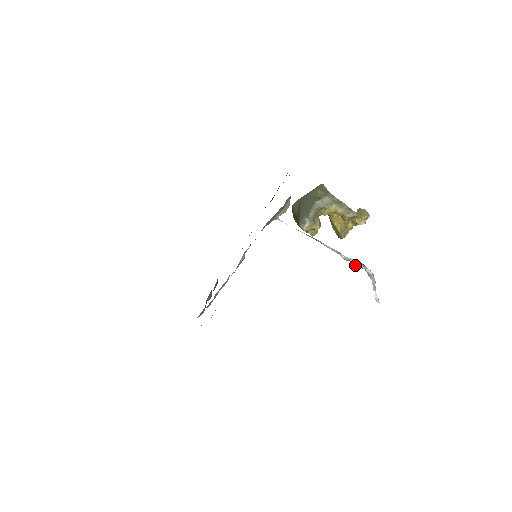
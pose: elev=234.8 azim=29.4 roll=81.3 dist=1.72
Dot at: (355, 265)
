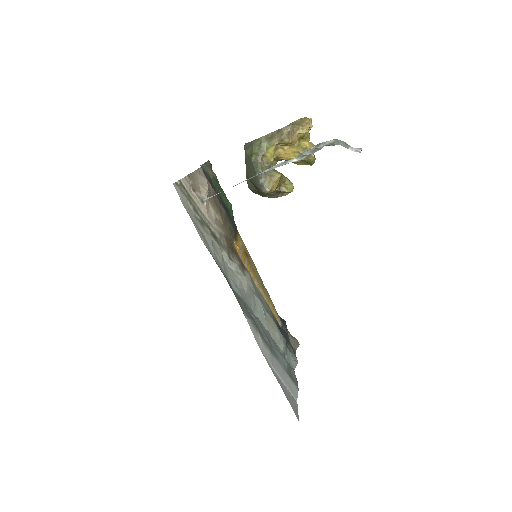
Dot at: (312, 153)
